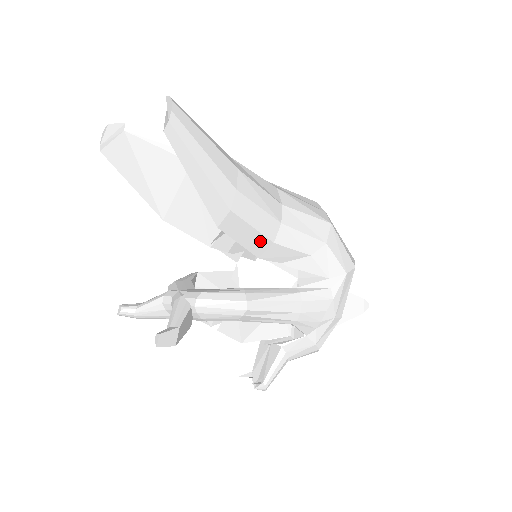
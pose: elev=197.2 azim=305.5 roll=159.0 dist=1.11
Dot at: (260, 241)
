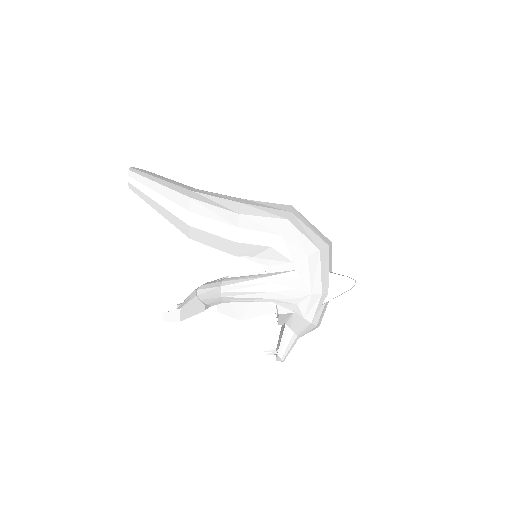
Dot at: (225, 243)
